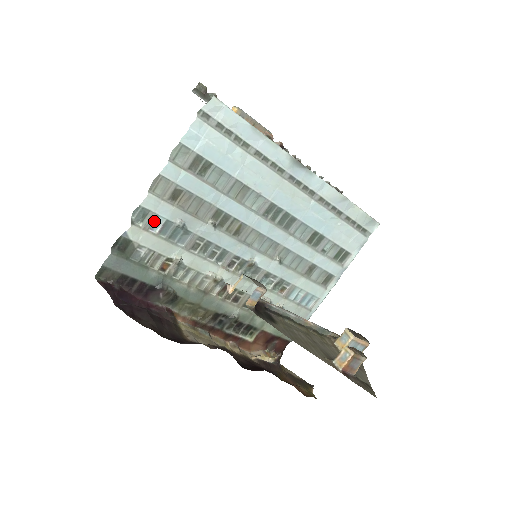
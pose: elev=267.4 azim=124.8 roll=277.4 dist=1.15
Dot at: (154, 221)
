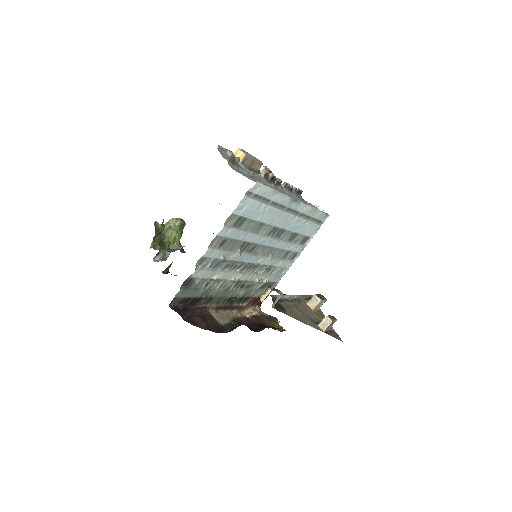
Dot at: (208, 262)
